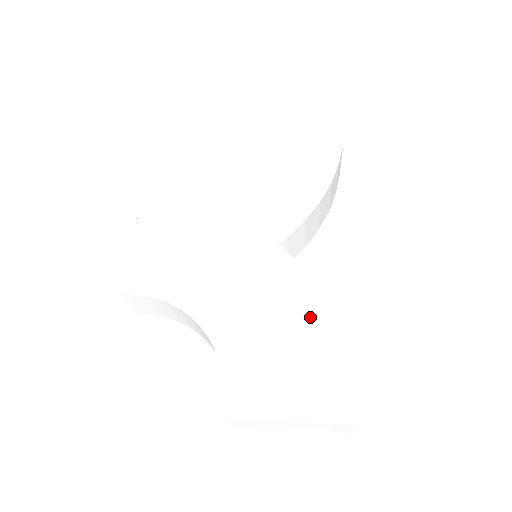
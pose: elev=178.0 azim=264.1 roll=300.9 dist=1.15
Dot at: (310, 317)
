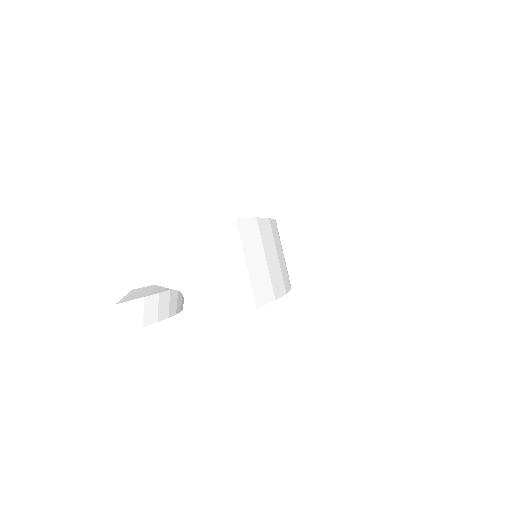
Dot at: occluded
